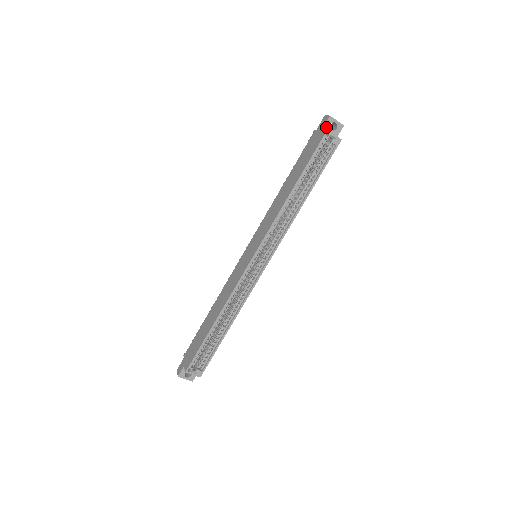
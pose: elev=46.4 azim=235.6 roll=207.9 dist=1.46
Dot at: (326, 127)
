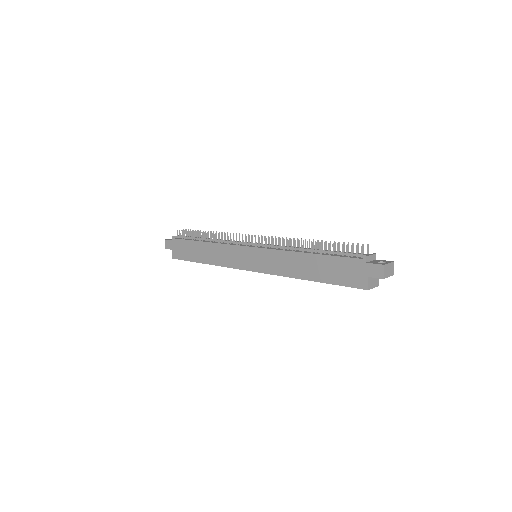
Dot at: (373, 277)
